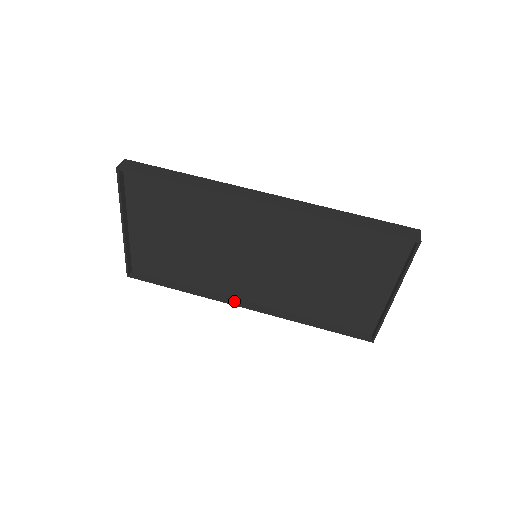
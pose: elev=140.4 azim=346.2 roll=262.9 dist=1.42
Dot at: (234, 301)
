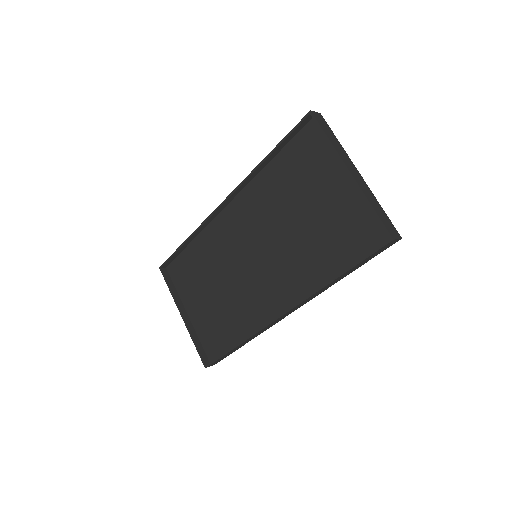
Dot at: (273, 320)
